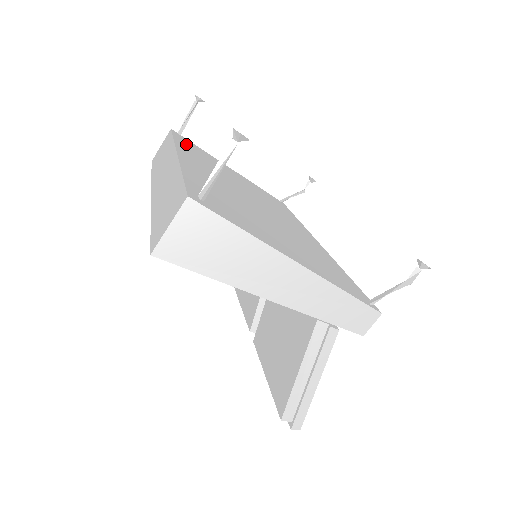
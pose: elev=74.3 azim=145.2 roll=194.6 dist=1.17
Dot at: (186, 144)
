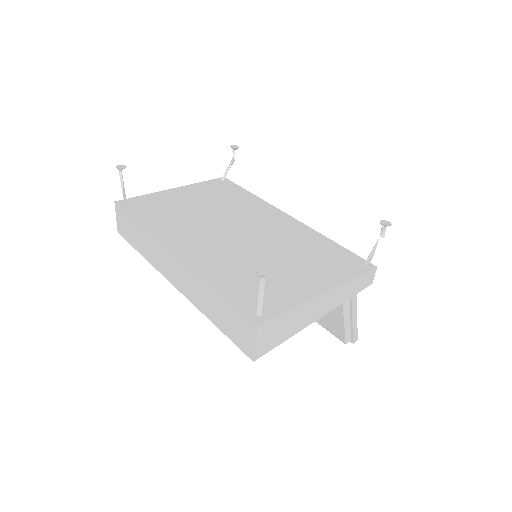
Dot at: (145, 214)
